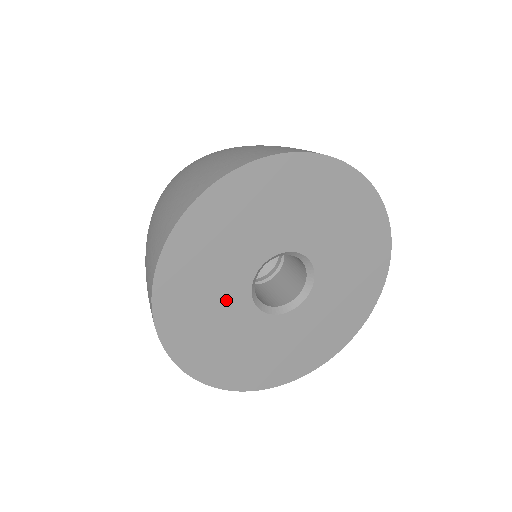
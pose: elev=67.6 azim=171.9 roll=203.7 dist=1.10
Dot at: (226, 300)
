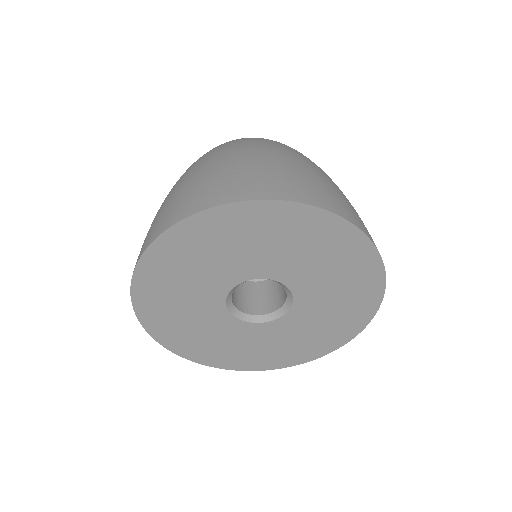
Dot at: (201, 293)
